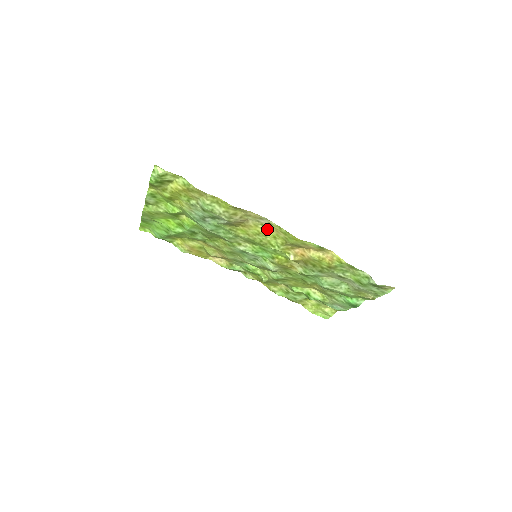
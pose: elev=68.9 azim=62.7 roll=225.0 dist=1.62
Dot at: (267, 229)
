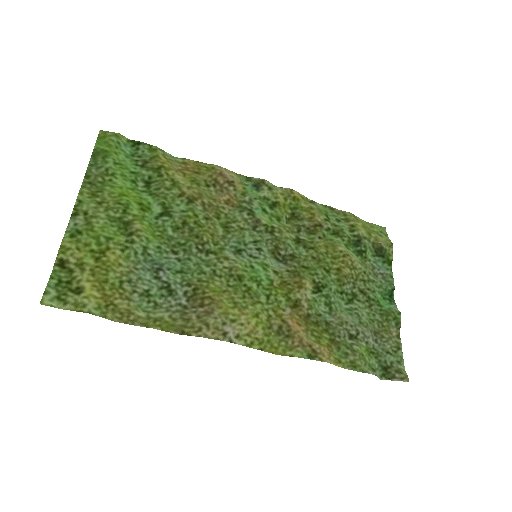
Dot at: (242, 319)
